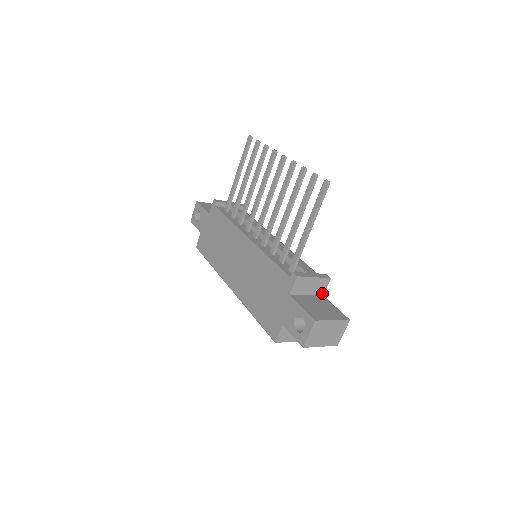
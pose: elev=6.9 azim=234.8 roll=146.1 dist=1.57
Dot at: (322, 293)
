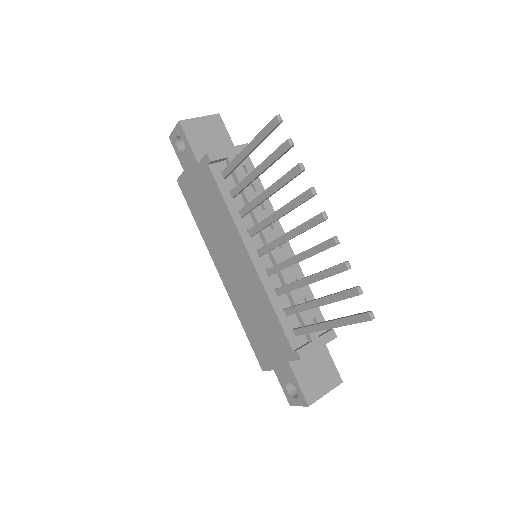
Dot at: occluded
